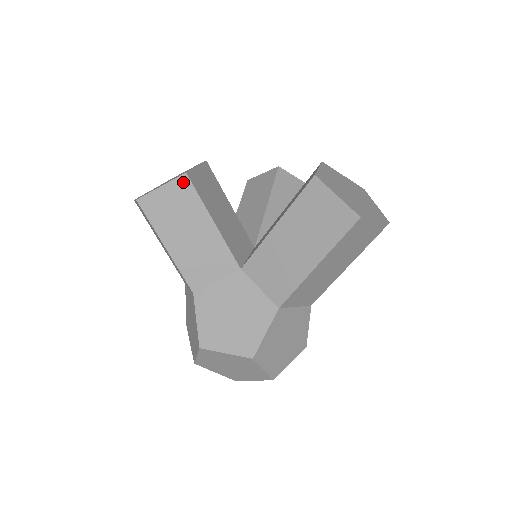
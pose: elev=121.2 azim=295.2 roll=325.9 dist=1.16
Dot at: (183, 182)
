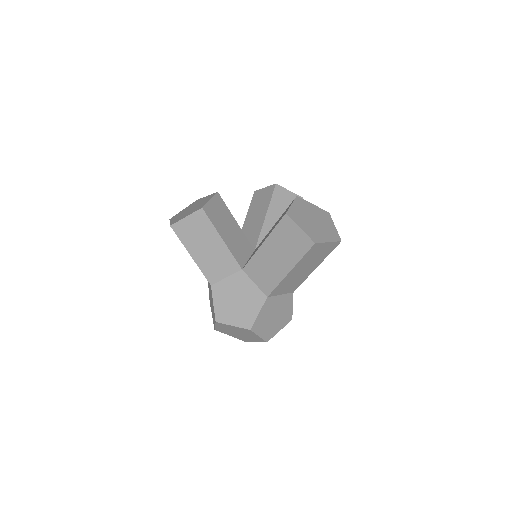
Dot at: (200, 214)
